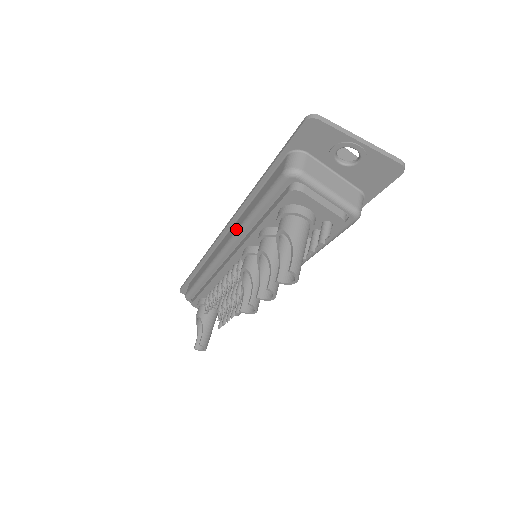
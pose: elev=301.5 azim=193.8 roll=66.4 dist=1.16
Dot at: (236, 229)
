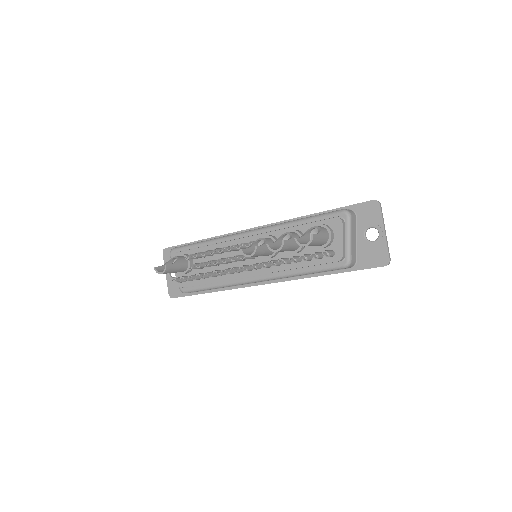
Dot at: (275, 224)
